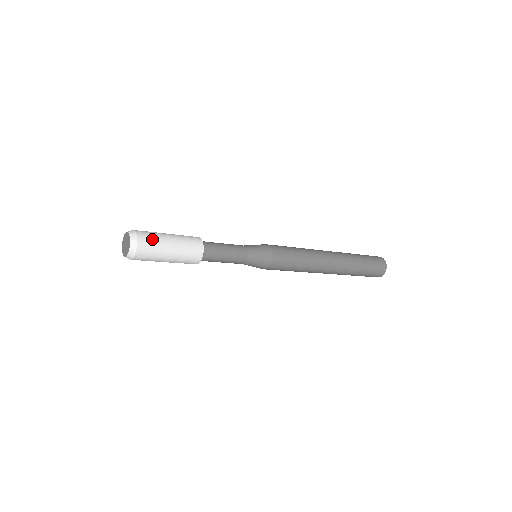
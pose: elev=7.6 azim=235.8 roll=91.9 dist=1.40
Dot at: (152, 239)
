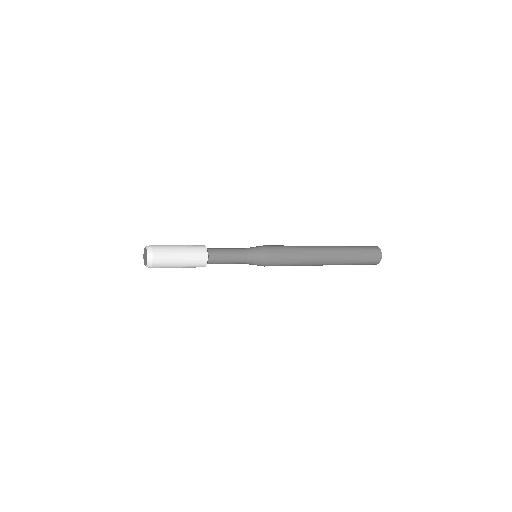
Dot at: (165, 256)
